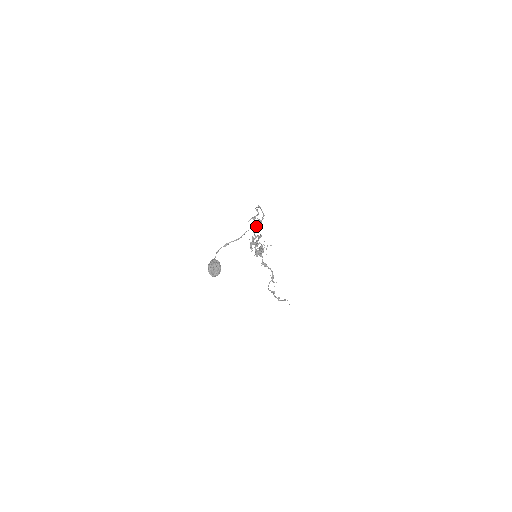
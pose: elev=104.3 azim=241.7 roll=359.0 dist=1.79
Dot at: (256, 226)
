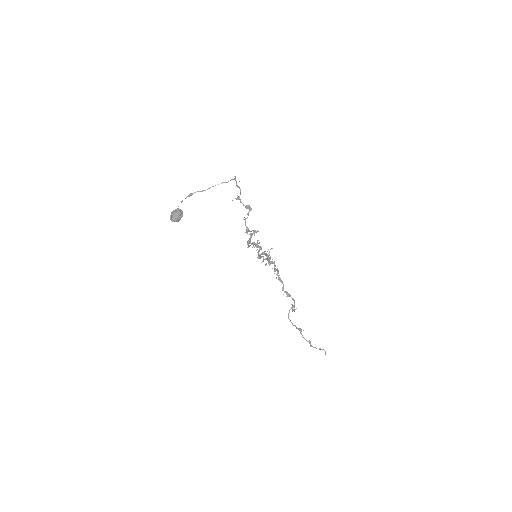
Dot at: (222, 182)
